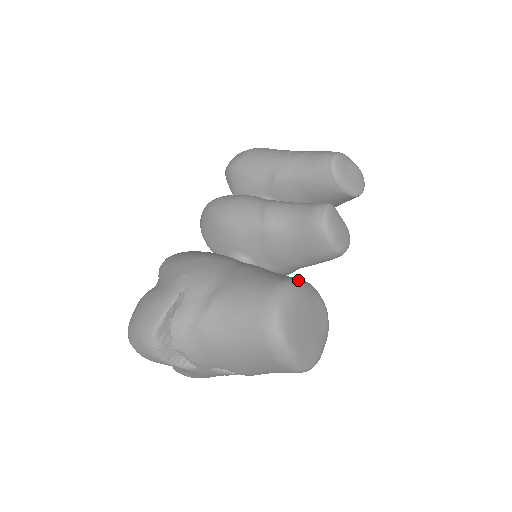
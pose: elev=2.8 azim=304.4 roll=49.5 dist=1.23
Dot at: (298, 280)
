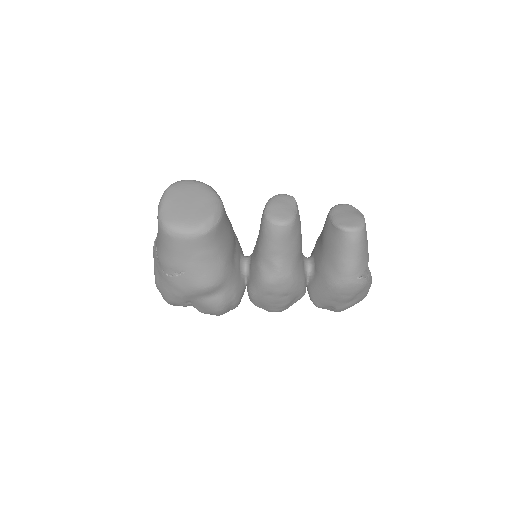
Dot at: (216, 192)
